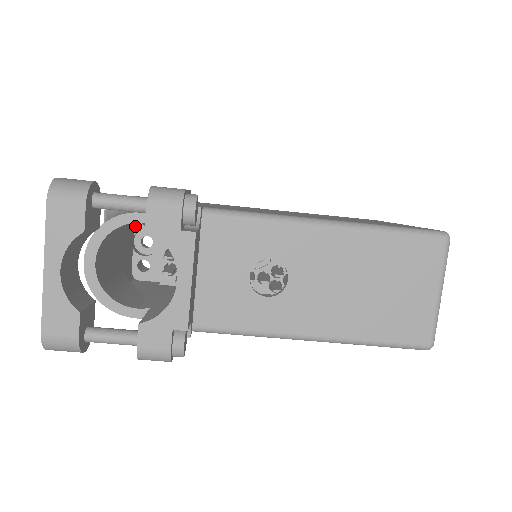
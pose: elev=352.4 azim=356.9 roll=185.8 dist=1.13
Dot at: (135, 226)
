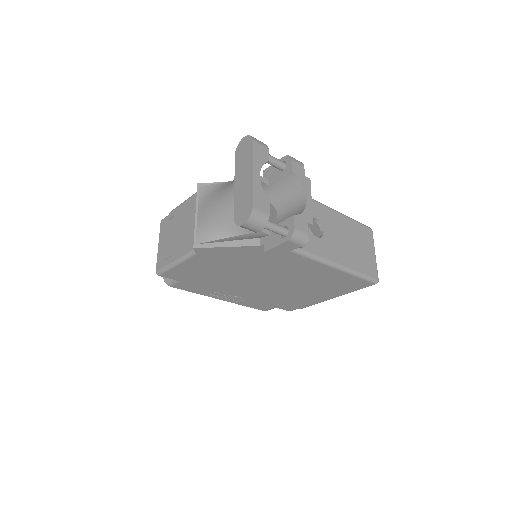
Dot at: occluded
